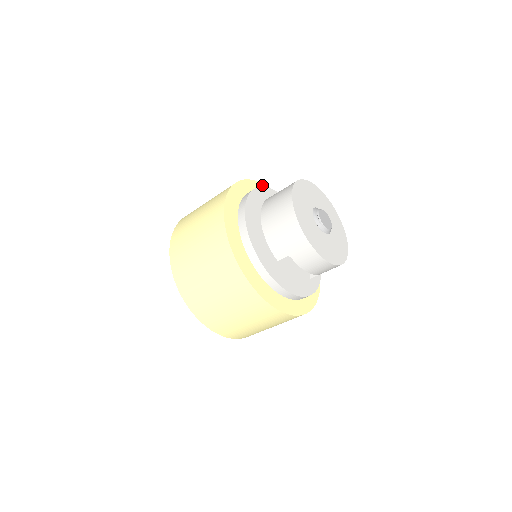
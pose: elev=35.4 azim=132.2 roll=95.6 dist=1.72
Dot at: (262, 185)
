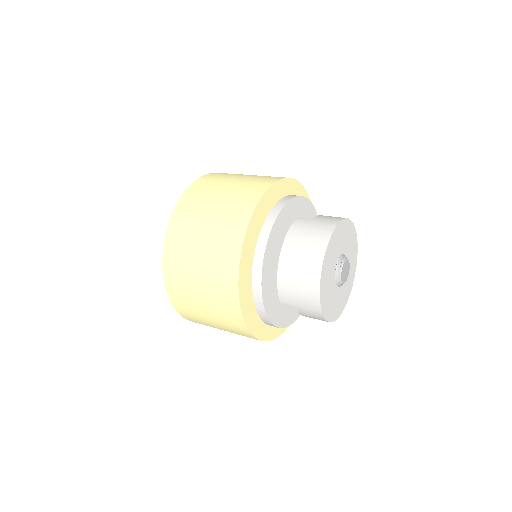
Dot at: (291, 181)
